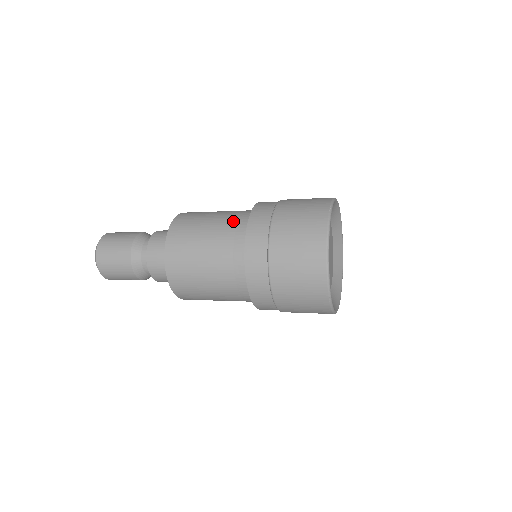
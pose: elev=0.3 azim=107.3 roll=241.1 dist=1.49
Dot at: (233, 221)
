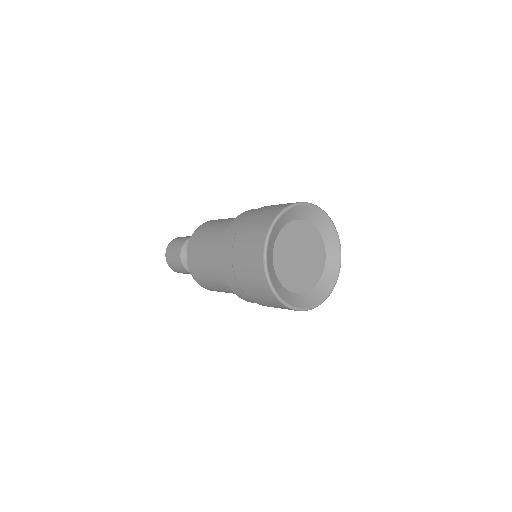
Dot at: occluded
